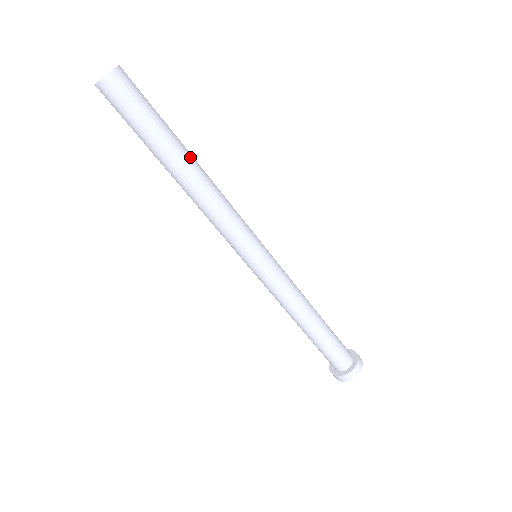
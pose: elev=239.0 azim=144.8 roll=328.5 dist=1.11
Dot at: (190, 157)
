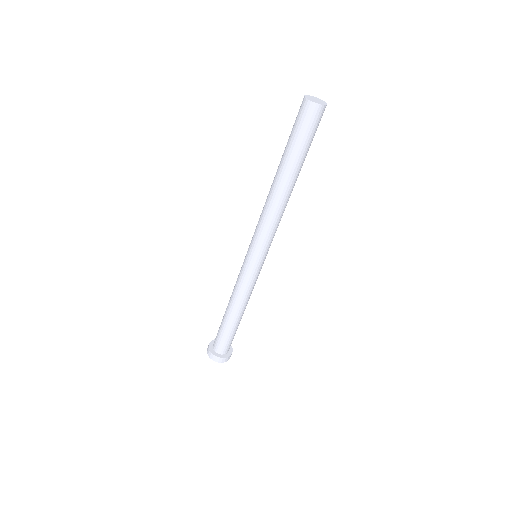
Dot at: occluded
